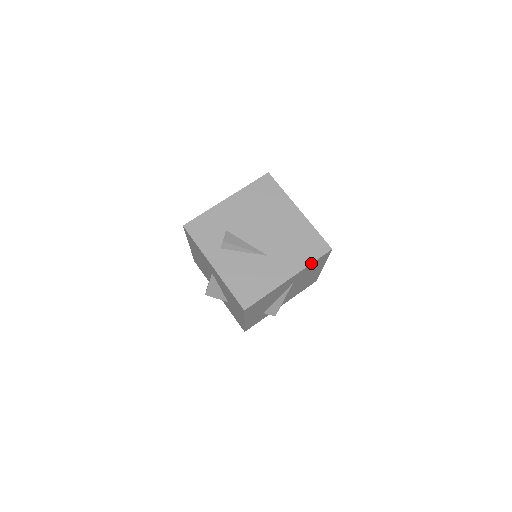
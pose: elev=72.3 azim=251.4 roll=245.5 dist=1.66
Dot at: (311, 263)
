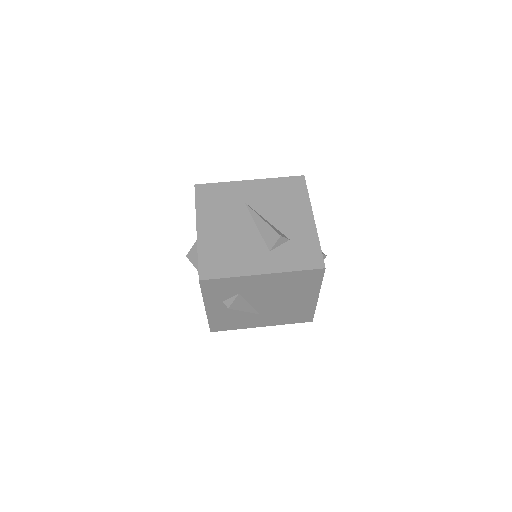
Dot at: occluded
